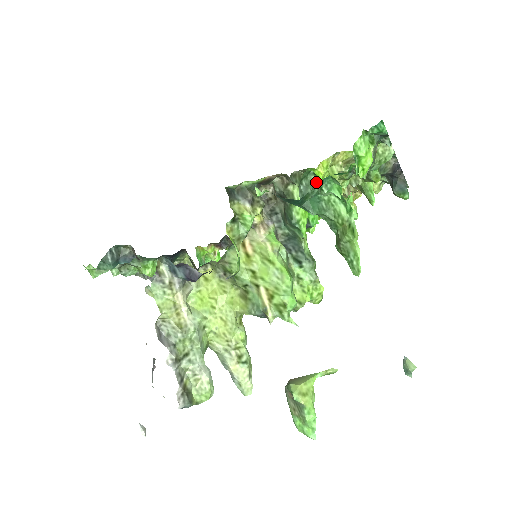
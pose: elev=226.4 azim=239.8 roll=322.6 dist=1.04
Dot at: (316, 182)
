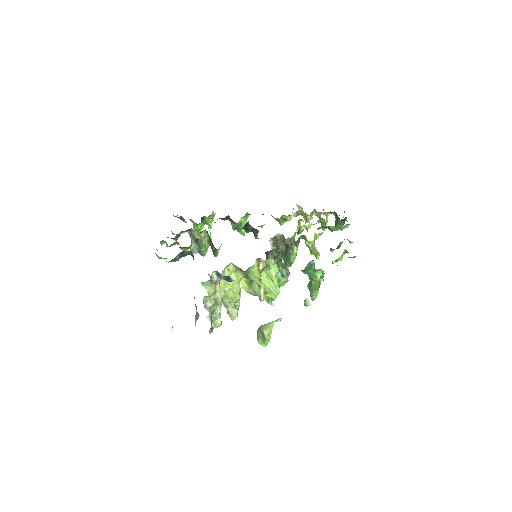
Dot at: (313, 263)
